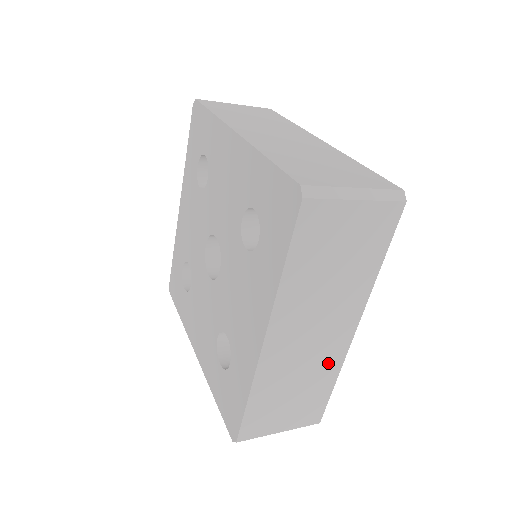
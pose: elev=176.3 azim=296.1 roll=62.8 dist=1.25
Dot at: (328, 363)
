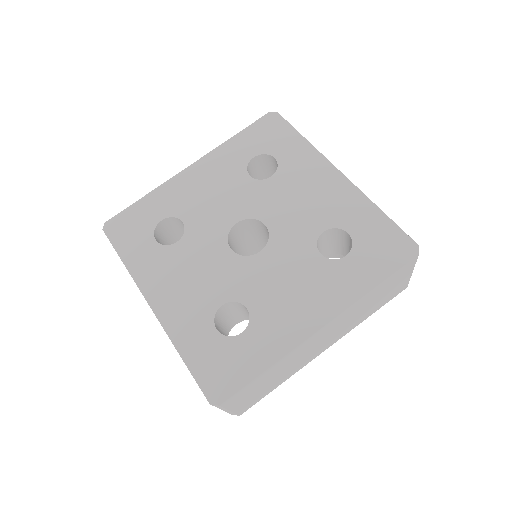
Dot at: (298, 366)
